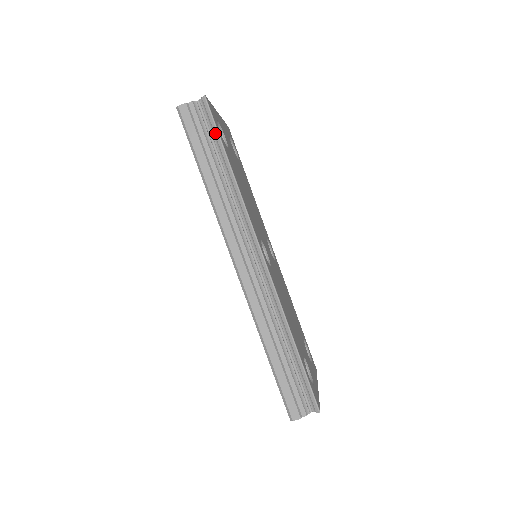
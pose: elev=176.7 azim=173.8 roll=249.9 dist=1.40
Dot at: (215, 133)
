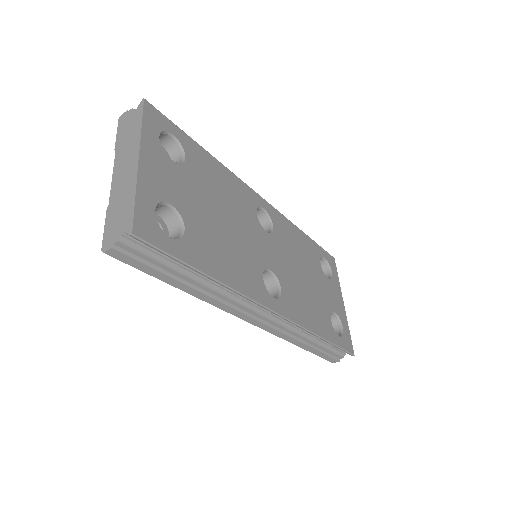
Dot at: occluded
